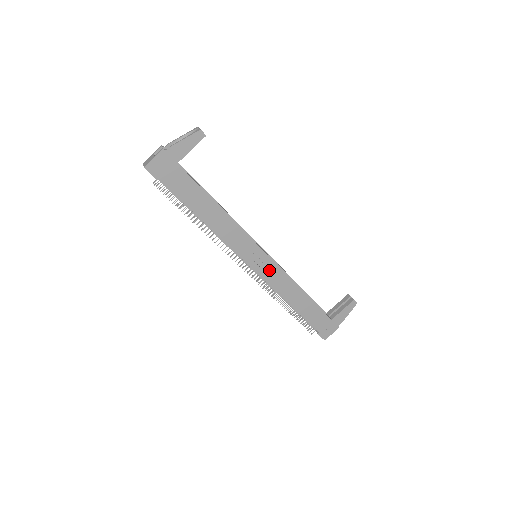
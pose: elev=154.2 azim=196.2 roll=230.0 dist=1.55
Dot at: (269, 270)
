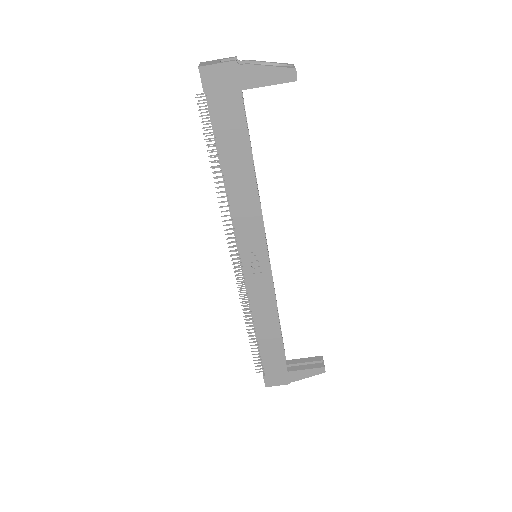
Dot at: (260, 280)
